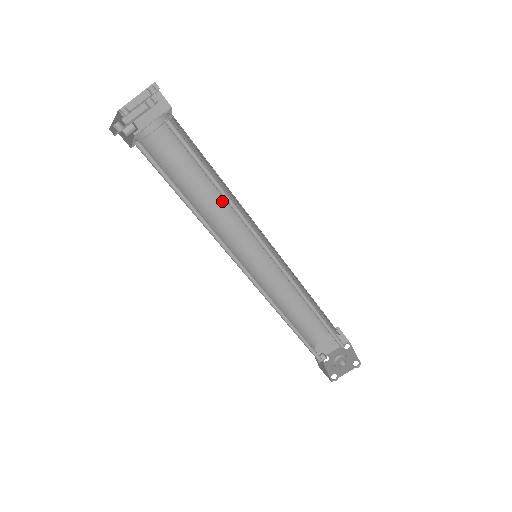
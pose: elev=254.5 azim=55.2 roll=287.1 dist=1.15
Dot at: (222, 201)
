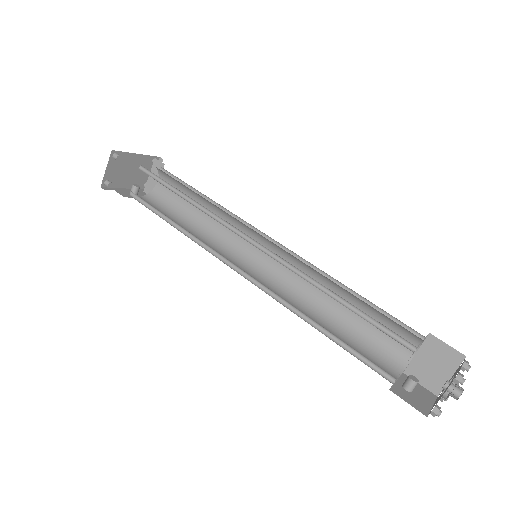
Dot at: occluded
